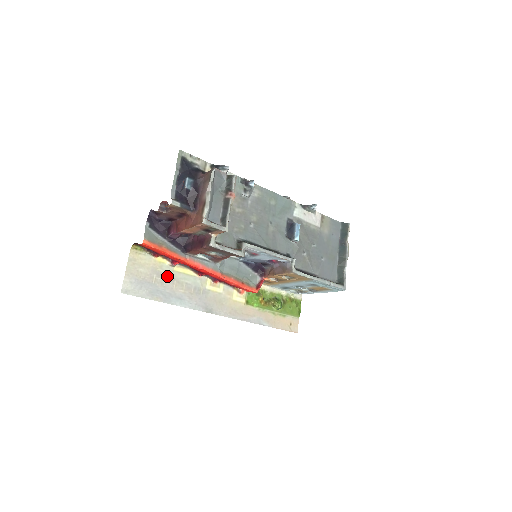
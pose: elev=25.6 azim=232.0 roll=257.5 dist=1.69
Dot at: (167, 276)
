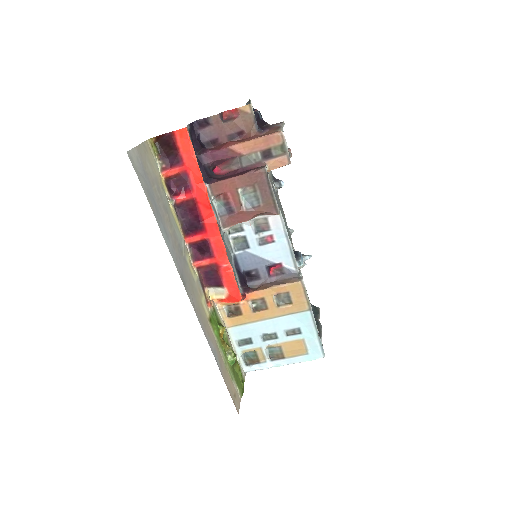
Dot at: (163, 201)
